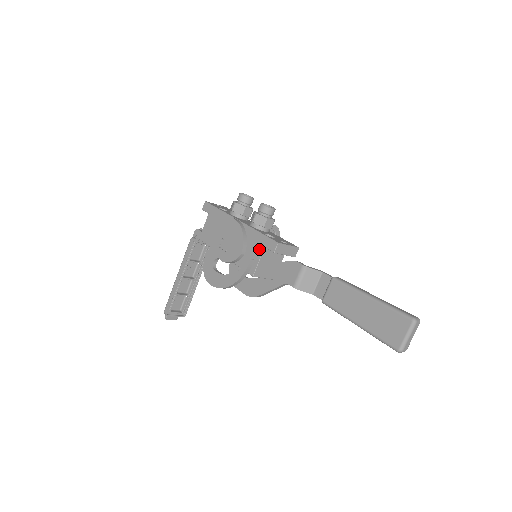
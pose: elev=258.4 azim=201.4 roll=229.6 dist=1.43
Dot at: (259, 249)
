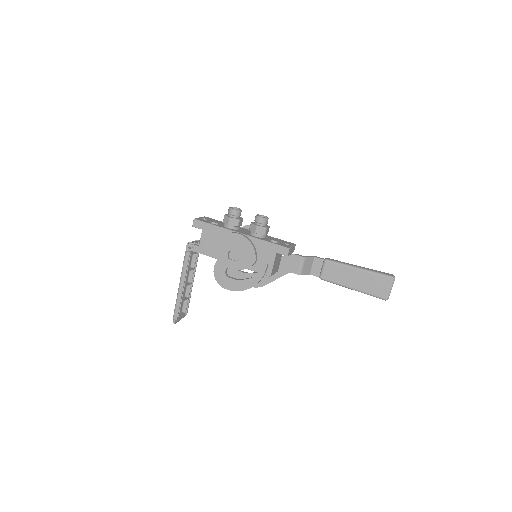
Dot at: (271, 255)
